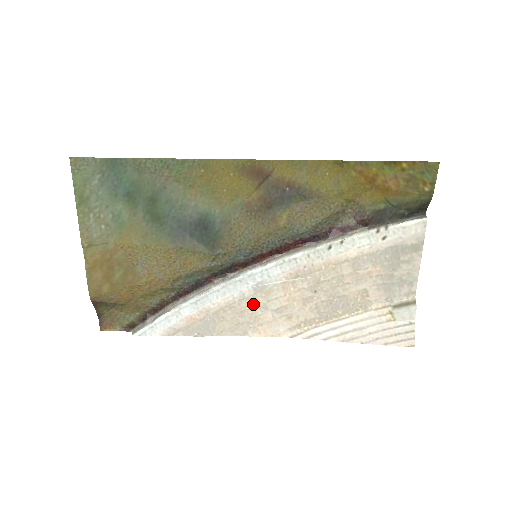
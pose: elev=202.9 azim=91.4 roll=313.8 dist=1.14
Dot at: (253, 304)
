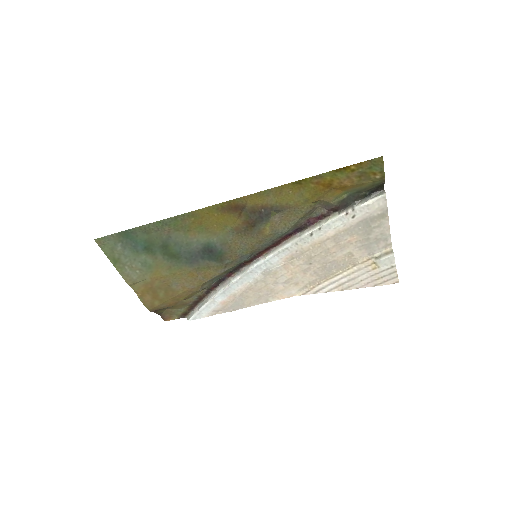
Dot at: (266, 283)
